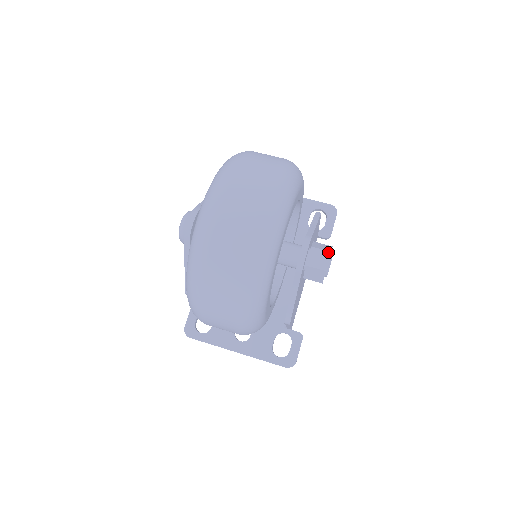
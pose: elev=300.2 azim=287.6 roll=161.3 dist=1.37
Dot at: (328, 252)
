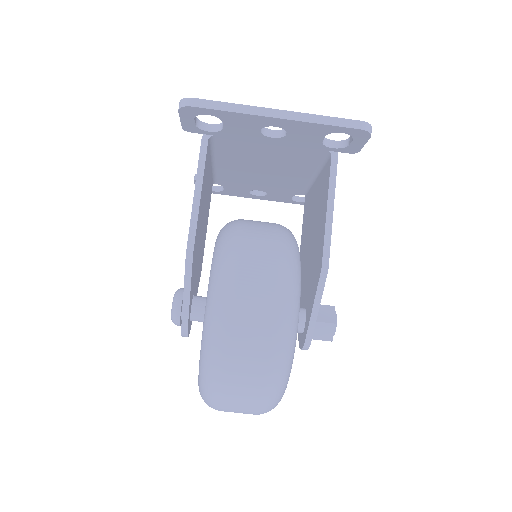
Dot at: occluded
